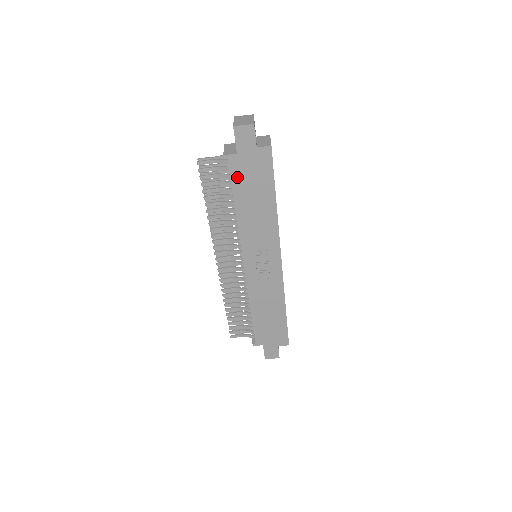
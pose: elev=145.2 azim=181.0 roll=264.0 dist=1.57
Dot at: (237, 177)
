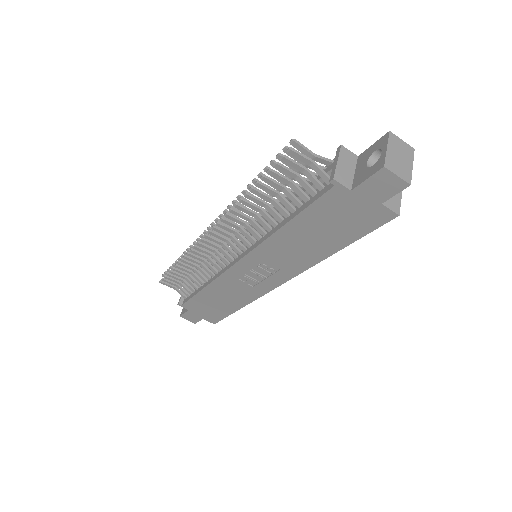
Dot at: (322, 206)
